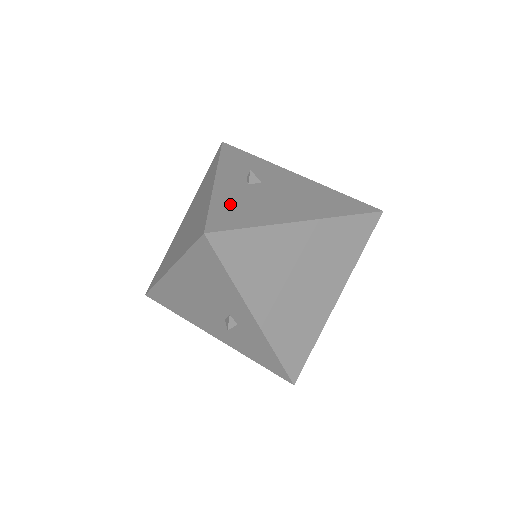
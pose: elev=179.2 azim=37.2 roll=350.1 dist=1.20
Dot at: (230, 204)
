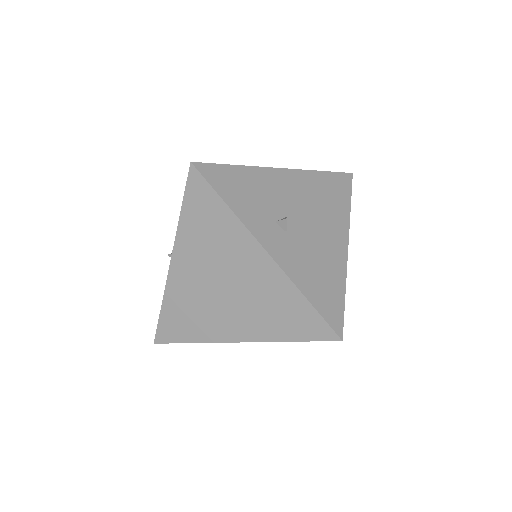
Dot at: (312, 281)
